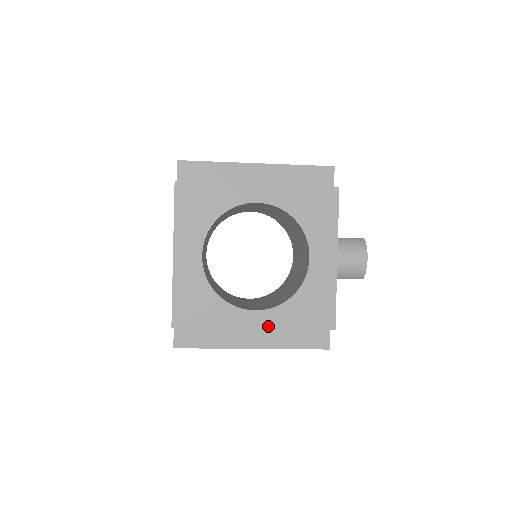
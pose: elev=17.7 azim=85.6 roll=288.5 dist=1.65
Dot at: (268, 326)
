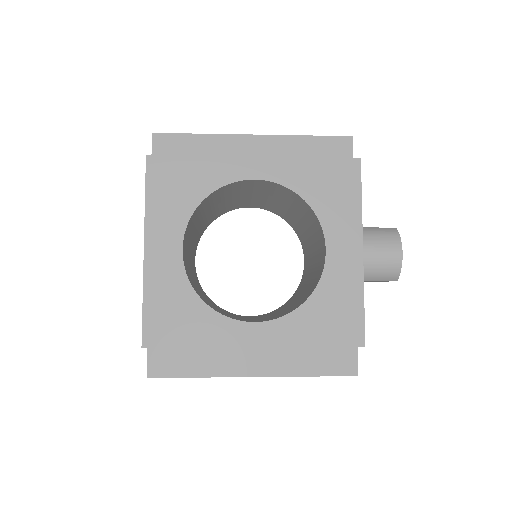
Dot at: (273, 343)
